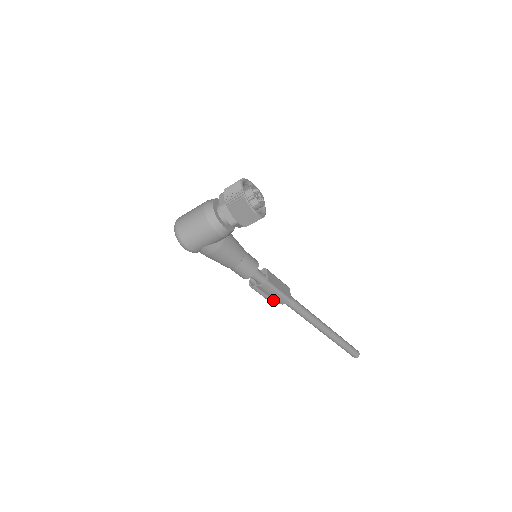
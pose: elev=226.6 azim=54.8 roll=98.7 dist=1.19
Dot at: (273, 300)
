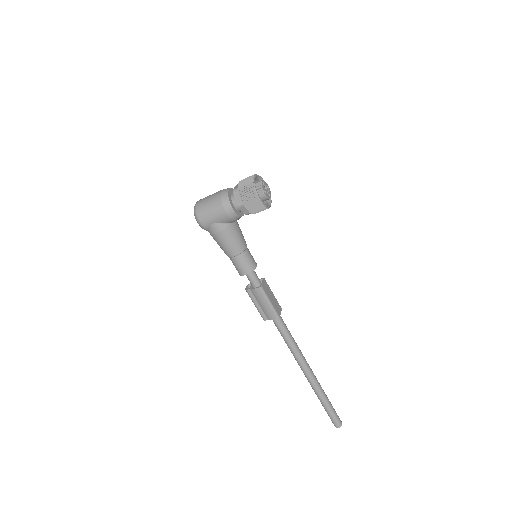
Dot at: (263, 313)
